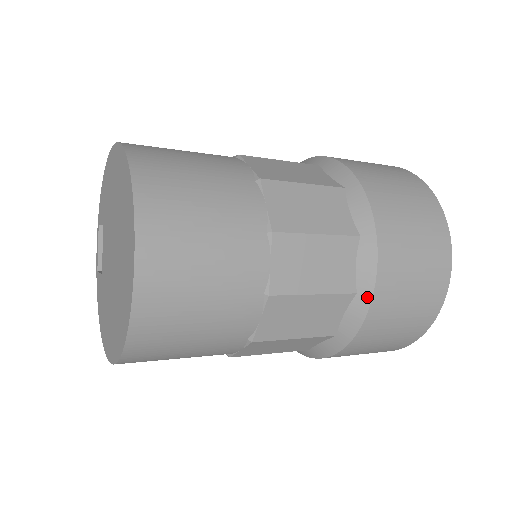
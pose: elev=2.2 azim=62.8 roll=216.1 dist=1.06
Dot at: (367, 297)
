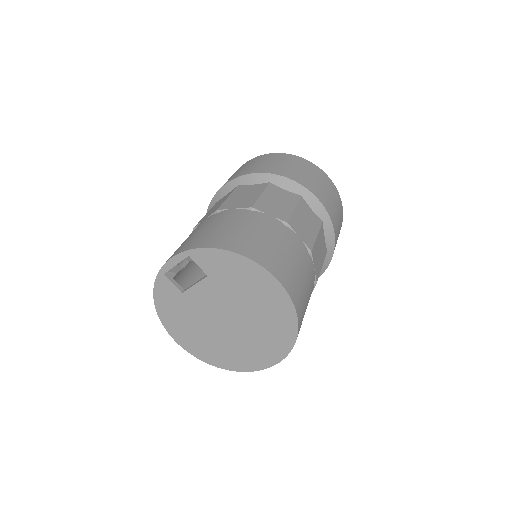
Dot at: occluded
